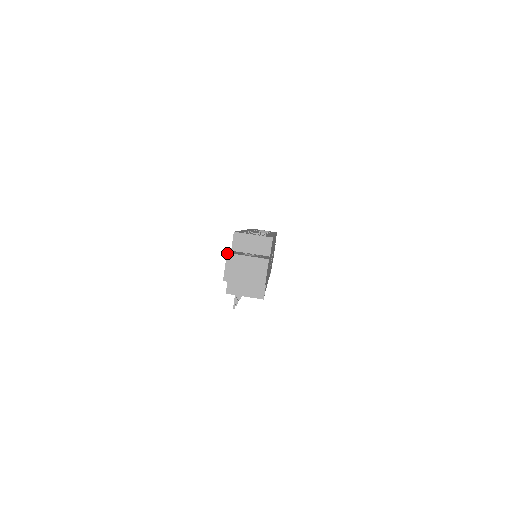
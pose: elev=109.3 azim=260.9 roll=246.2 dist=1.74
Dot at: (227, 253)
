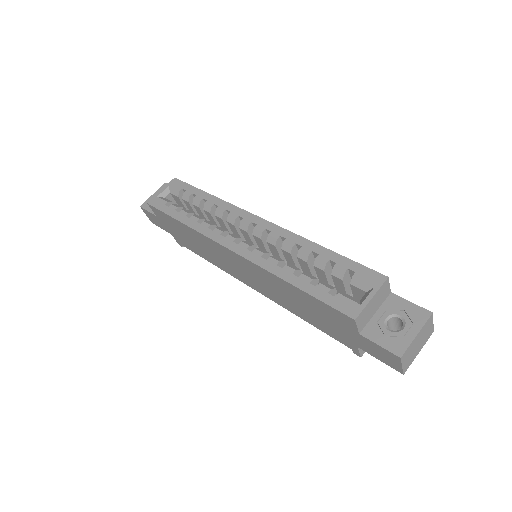
Dot at: (401, 358)
